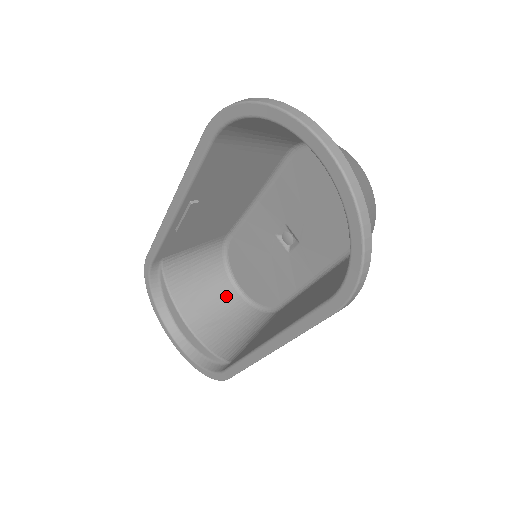
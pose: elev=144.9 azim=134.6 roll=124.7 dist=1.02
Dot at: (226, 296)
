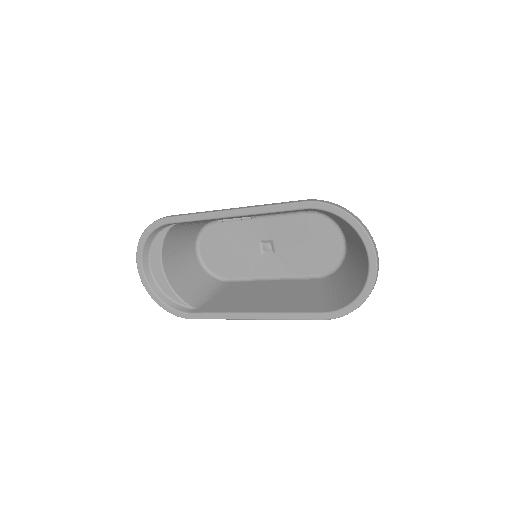
Dot at: (190, 257)
